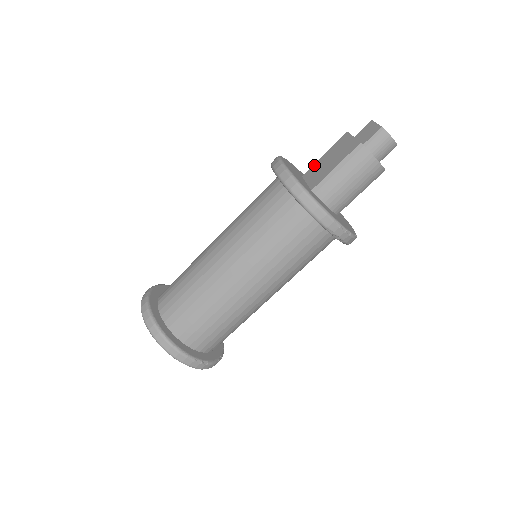
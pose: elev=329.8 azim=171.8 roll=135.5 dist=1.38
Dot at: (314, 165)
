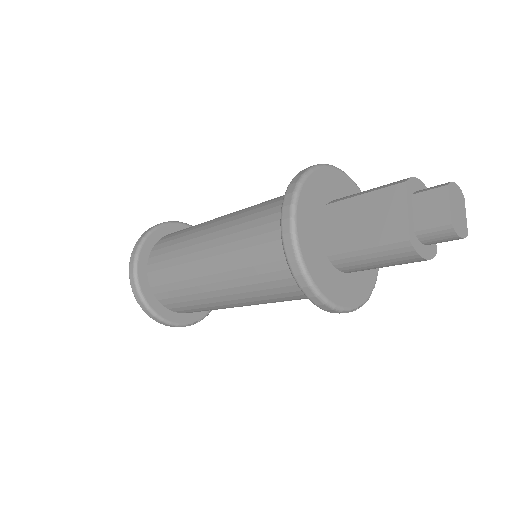
Dot at: (345, 202)
